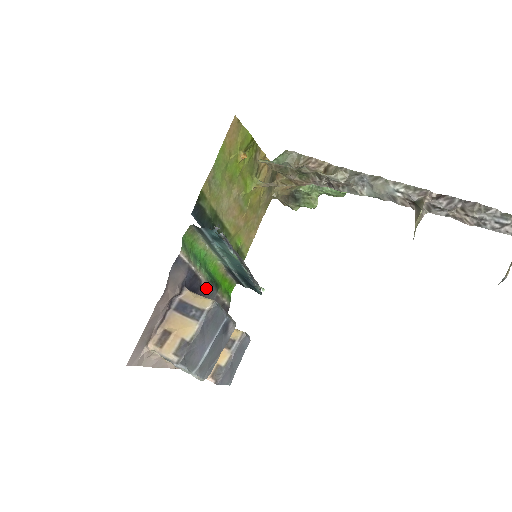
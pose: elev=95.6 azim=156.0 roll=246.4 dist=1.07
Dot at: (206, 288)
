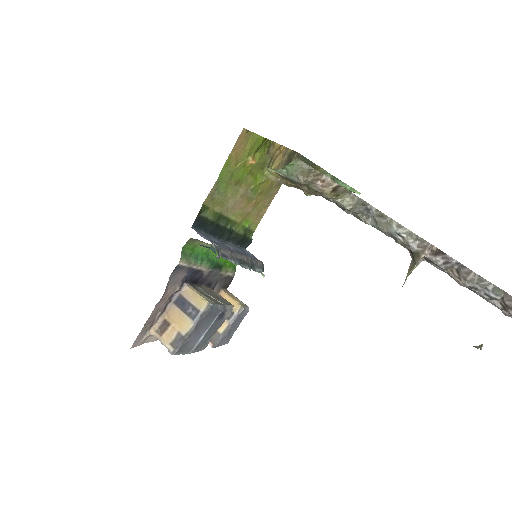
Dot at: (208, 273)
